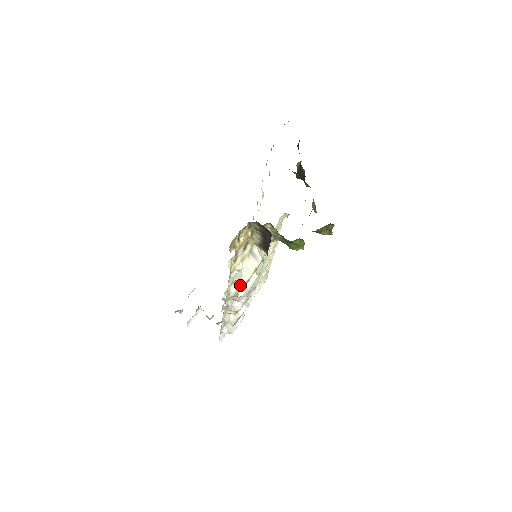
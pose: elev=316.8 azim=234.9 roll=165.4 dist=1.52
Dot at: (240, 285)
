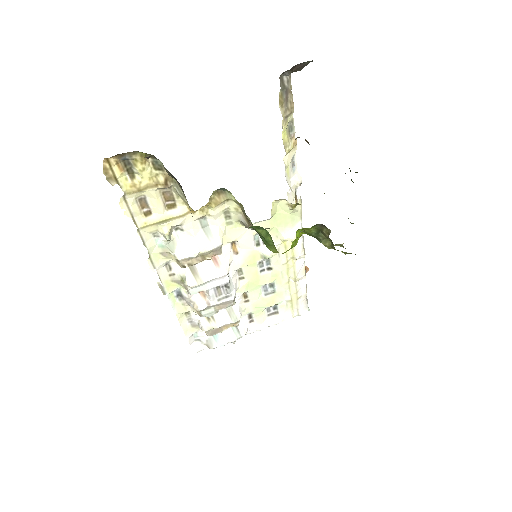
Dot at: (178, 264)
